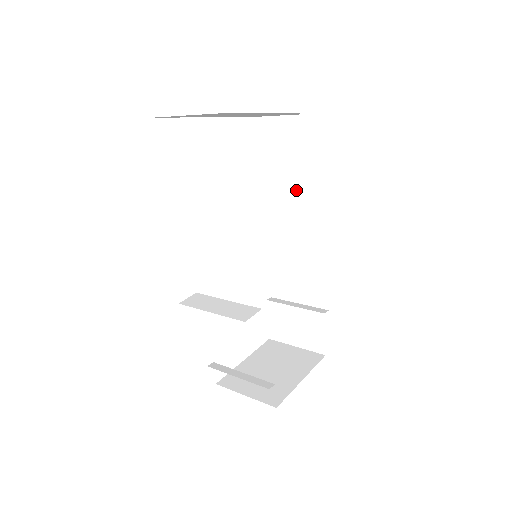
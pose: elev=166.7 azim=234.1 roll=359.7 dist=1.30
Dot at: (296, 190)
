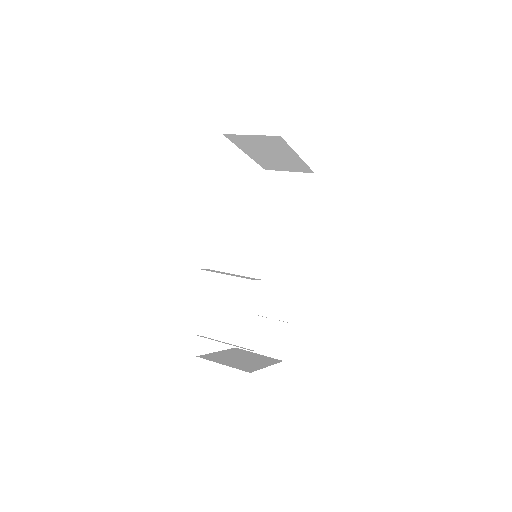
Dot at: (290, 223)
